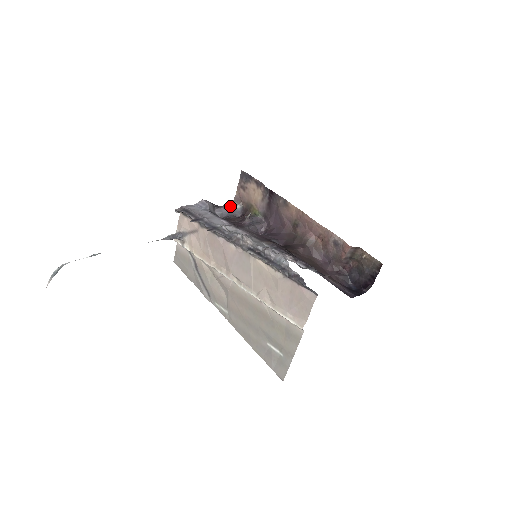
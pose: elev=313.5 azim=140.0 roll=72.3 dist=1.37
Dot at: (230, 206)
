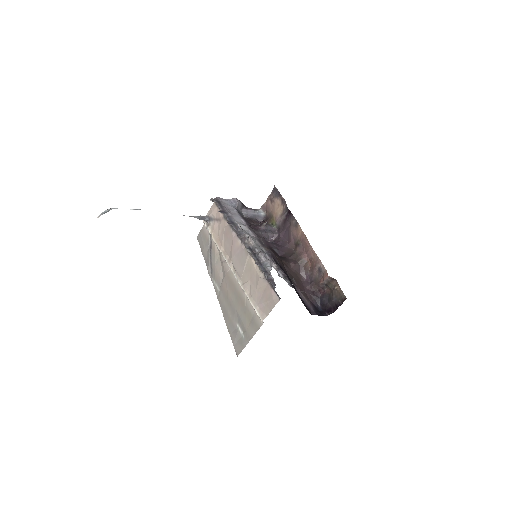
Dot at: (256, 211)
